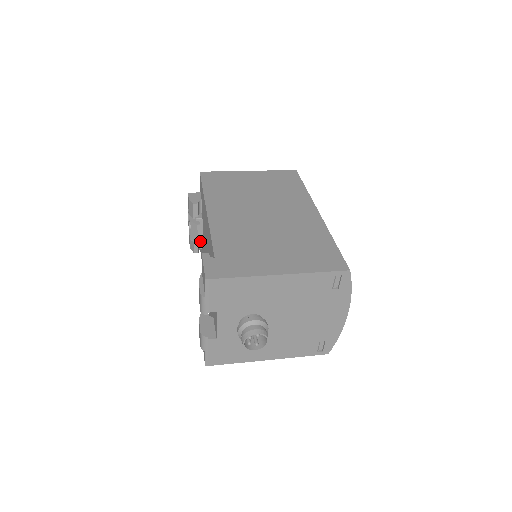
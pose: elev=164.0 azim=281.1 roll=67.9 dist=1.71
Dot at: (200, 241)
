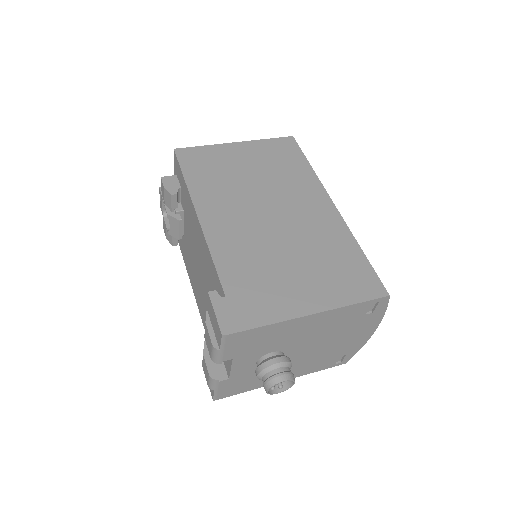
Dot at: occluded
